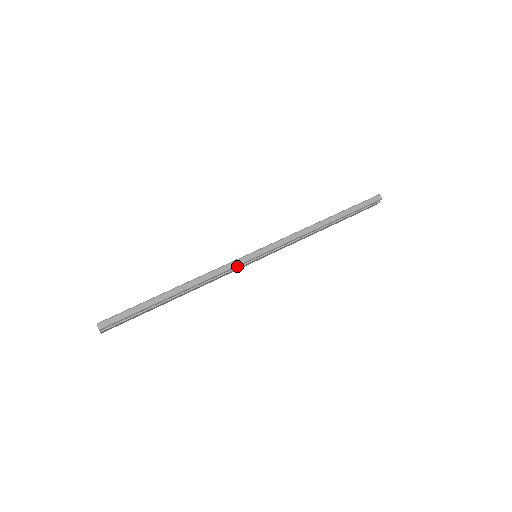
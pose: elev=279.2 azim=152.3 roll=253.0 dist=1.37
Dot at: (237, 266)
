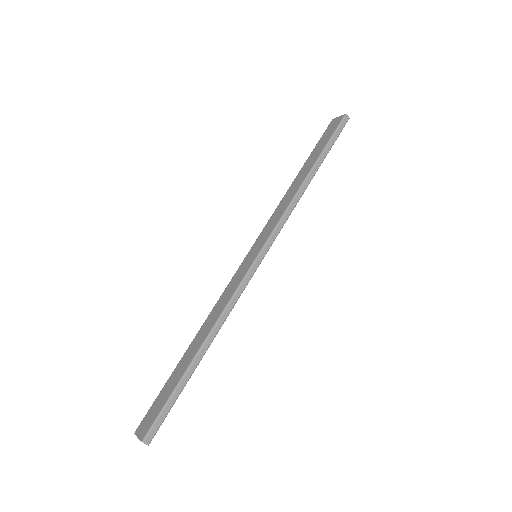
Dot at: (247, 283)
